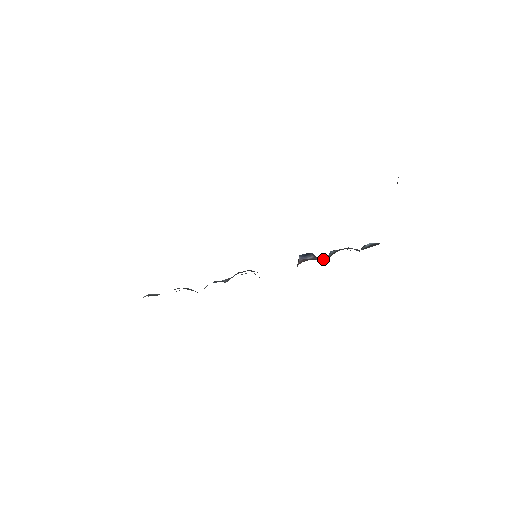
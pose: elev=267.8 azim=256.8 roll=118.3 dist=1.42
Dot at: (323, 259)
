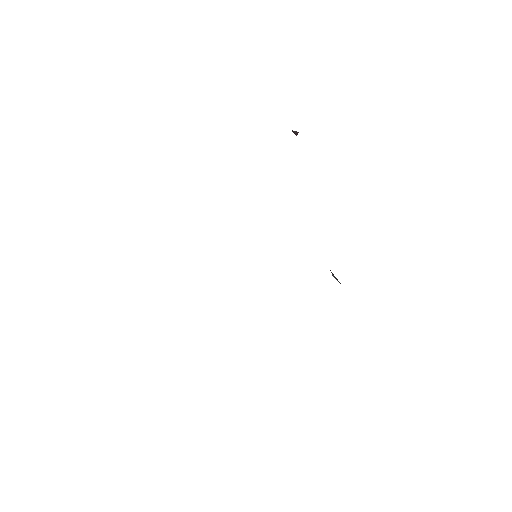
Dot at: occluded
